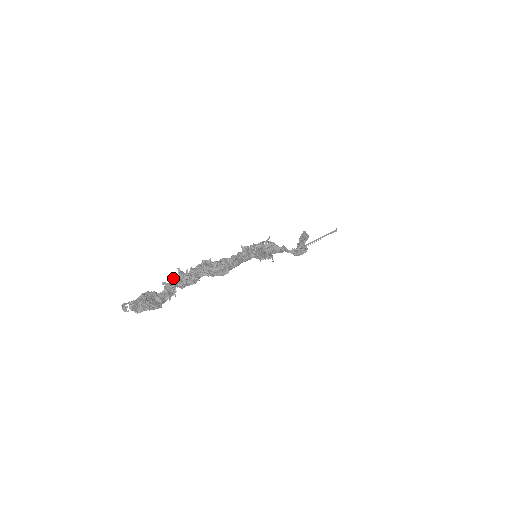
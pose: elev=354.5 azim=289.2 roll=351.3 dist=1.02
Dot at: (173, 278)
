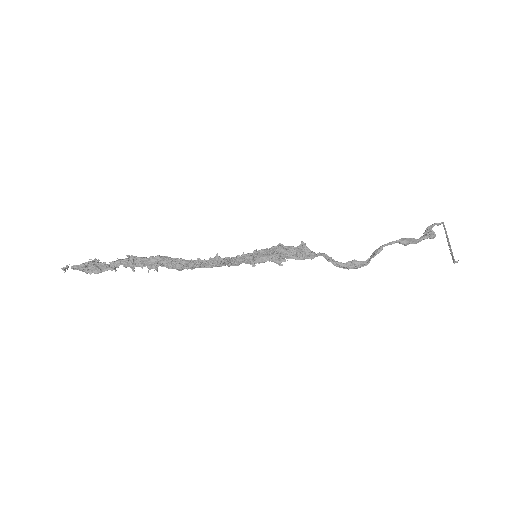
Dot at: (119, 260)
